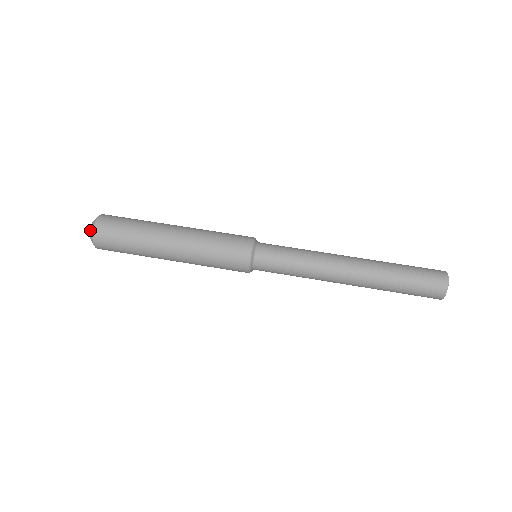
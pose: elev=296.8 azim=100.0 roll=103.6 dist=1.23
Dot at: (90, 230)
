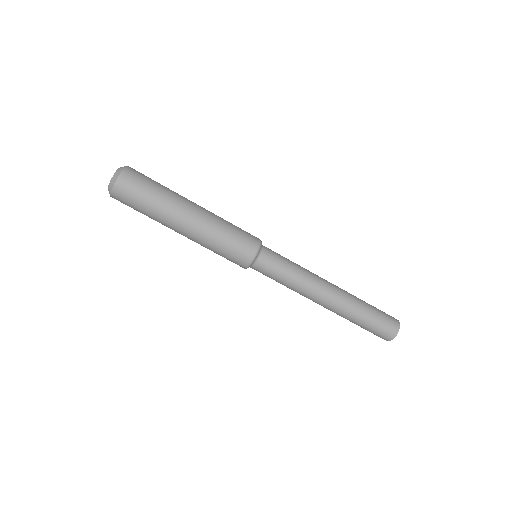
Dot at: (109, 186)
